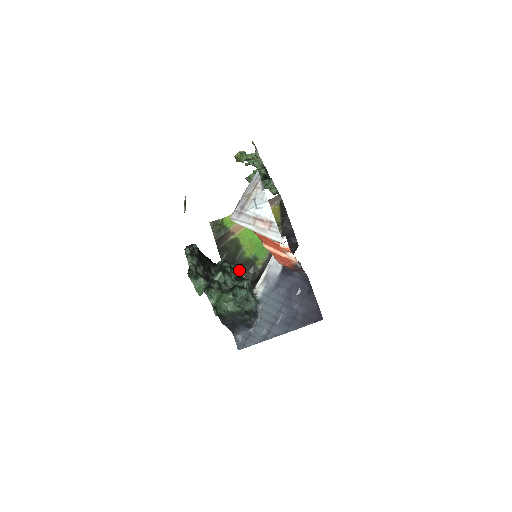
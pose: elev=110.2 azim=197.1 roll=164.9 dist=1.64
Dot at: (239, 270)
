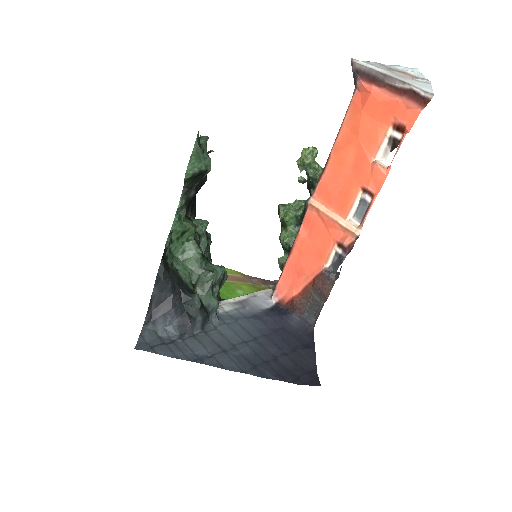
Dot at: occluded
